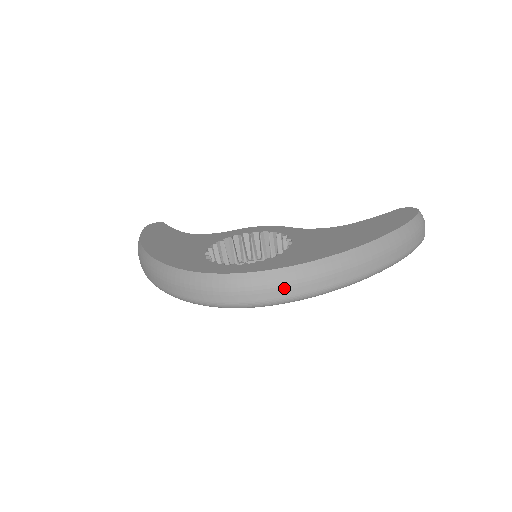
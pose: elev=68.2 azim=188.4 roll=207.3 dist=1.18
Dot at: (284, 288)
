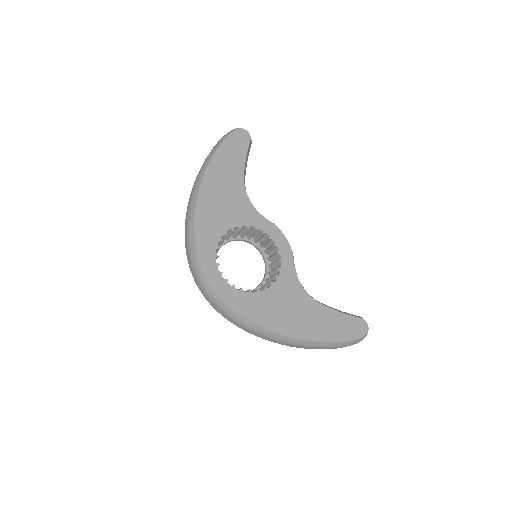
Dot at: (227, 316)
